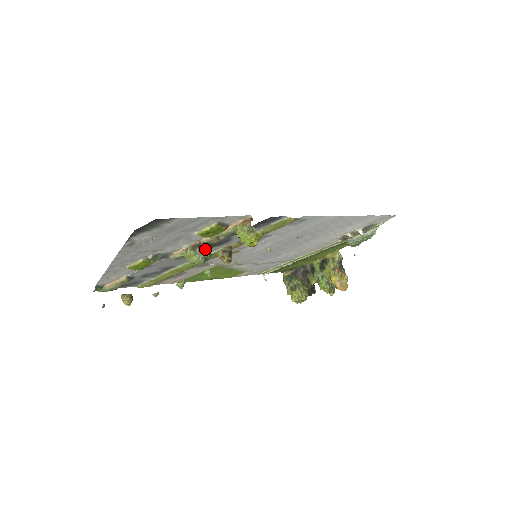
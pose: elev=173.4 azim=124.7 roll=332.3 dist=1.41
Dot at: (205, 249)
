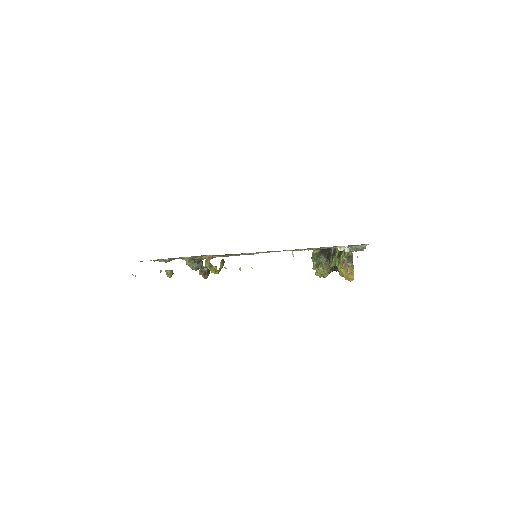
Dot at: (196, 263)
